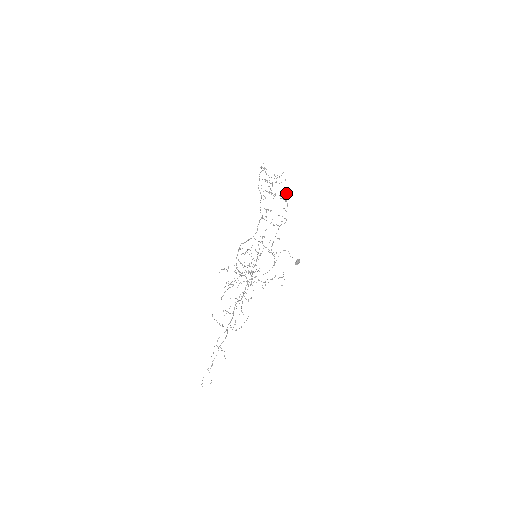
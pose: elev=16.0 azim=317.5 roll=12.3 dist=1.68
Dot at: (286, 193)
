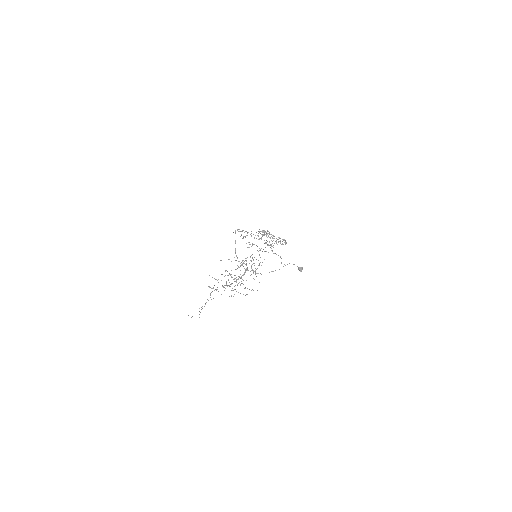
Dot at: occluded
